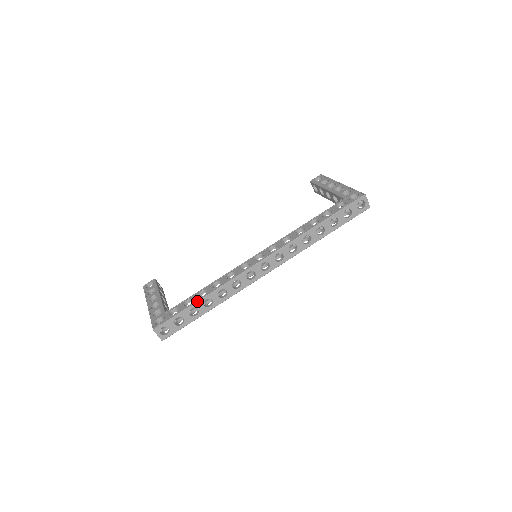
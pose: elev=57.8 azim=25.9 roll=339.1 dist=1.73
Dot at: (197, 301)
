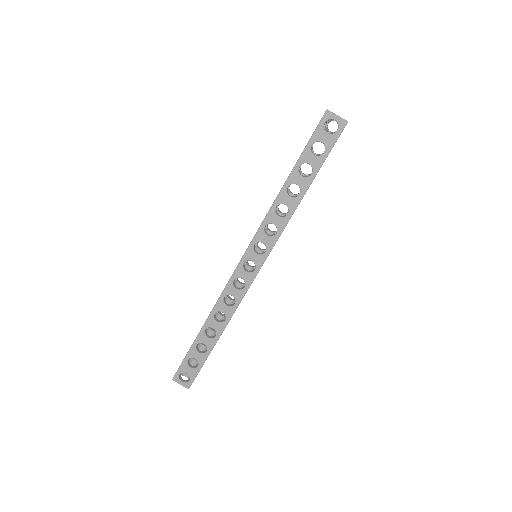
Dot at: (197, 335)
